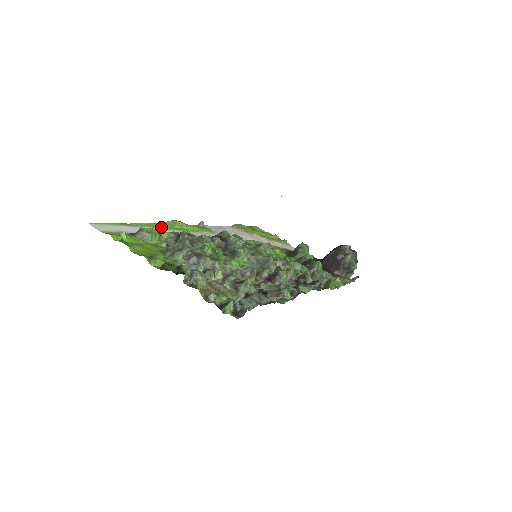
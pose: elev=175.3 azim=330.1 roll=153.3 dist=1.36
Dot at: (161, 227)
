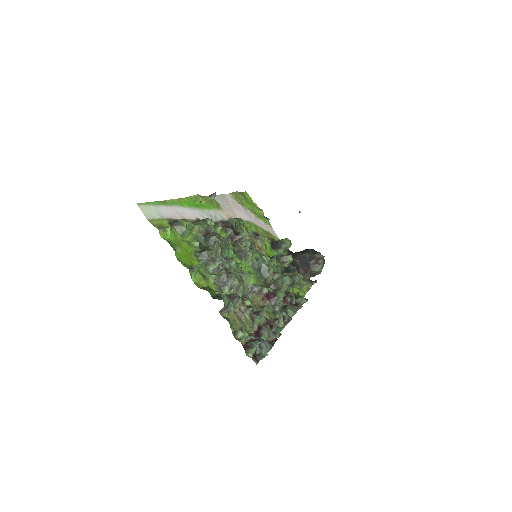
Dot at: (187, 205)
